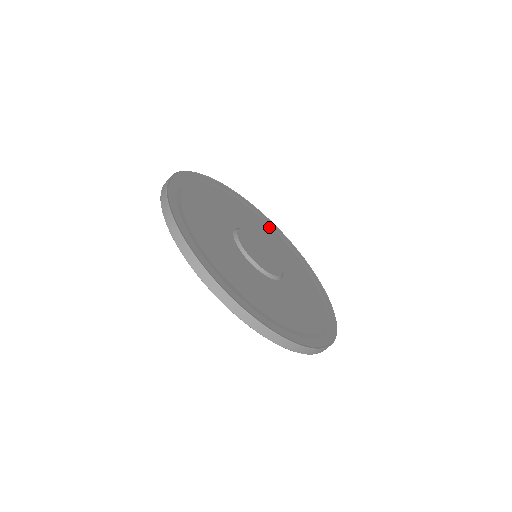
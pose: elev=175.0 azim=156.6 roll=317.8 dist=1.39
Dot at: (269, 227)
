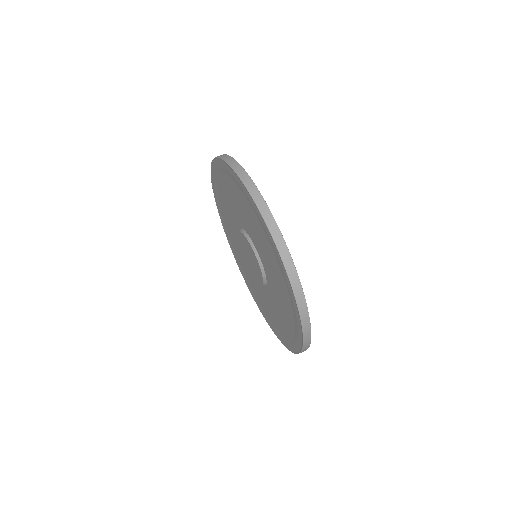
Dot at: occluded
